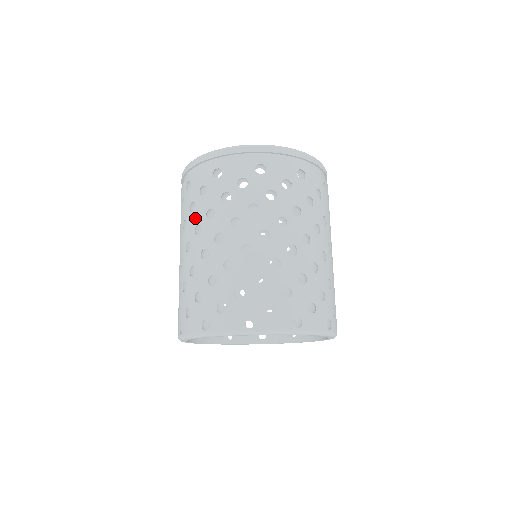
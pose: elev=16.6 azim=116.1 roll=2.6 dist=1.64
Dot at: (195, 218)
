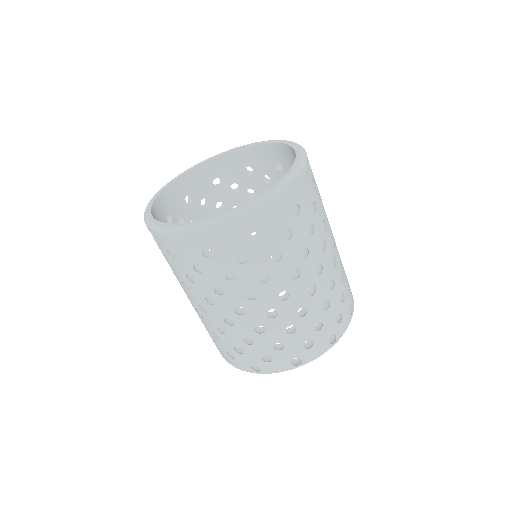
Dot at: (200, 290)
